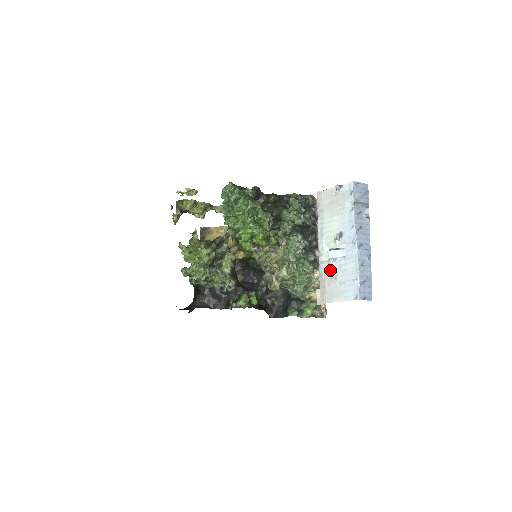
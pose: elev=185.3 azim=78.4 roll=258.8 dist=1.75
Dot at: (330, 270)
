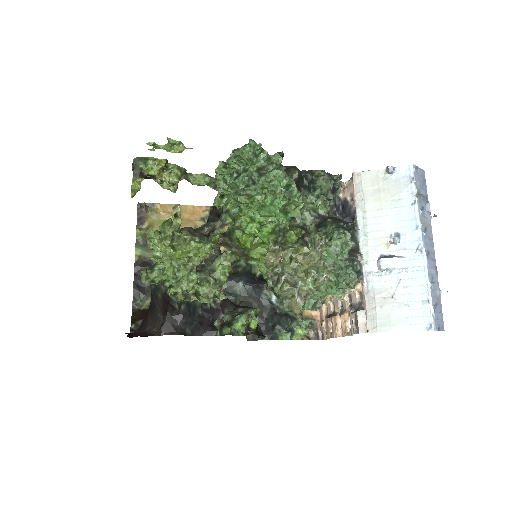
Dot at: (382, 285)
